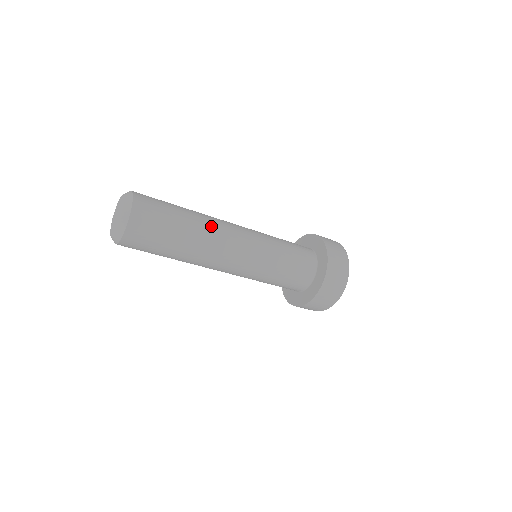
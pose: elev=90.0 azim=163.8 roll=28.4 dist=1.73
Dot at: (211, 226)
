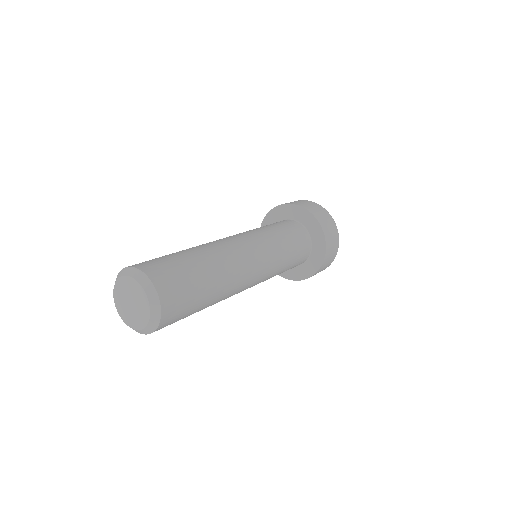
Dot at: (228, 263)
